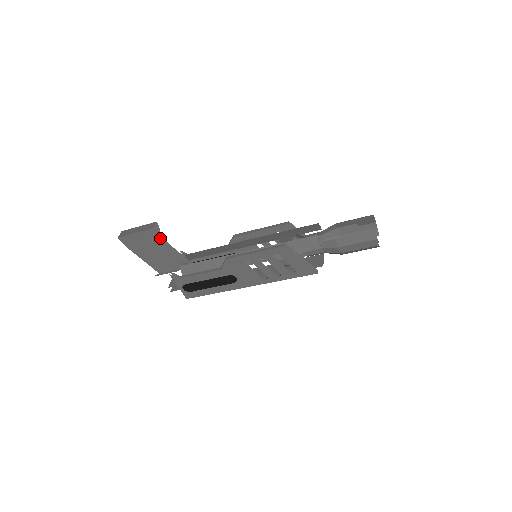
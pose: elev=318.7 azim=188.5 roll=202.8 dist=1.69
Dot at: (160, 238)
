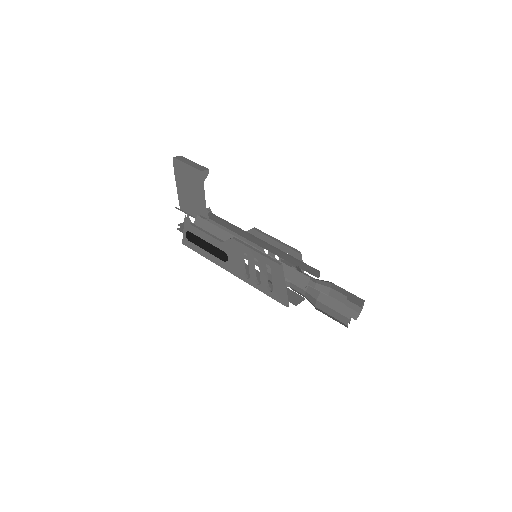
Dot at: (202, 184)
